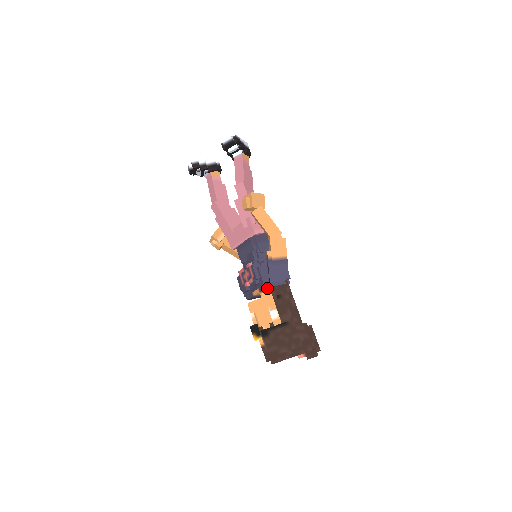
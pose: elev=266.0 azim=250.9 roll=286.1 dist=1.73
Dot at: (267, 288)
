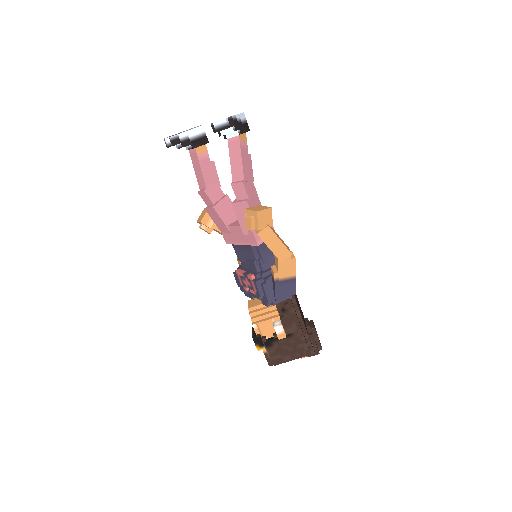
Dot at: (272, 304)
